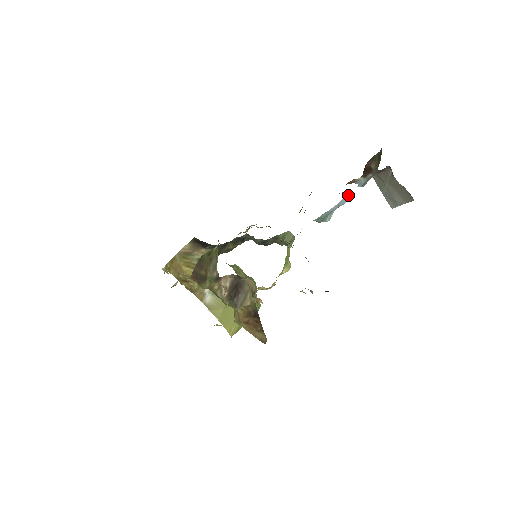
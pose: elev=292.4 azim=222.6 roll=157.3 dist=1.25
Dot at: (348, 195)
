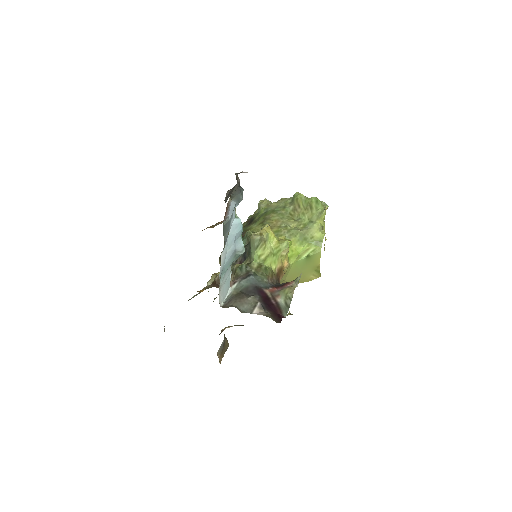
Dot at: (234, 226)
